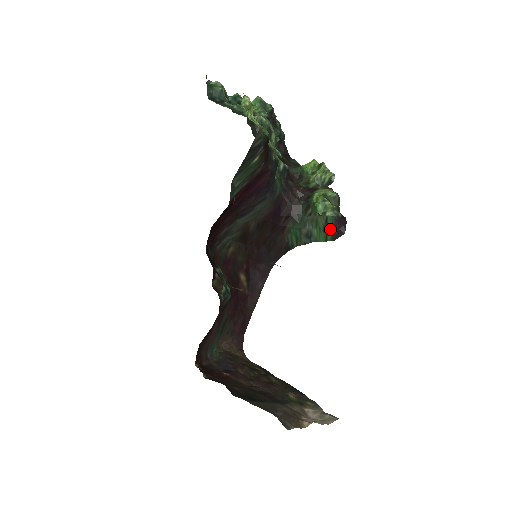
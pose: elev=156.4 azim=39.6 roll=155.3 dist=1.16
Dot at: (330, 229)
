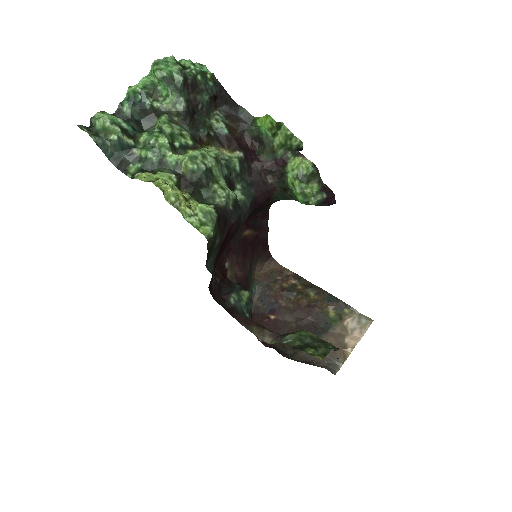
Dot at: occluded
